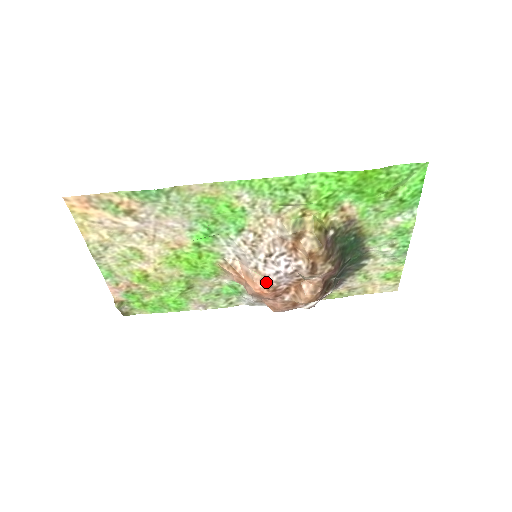
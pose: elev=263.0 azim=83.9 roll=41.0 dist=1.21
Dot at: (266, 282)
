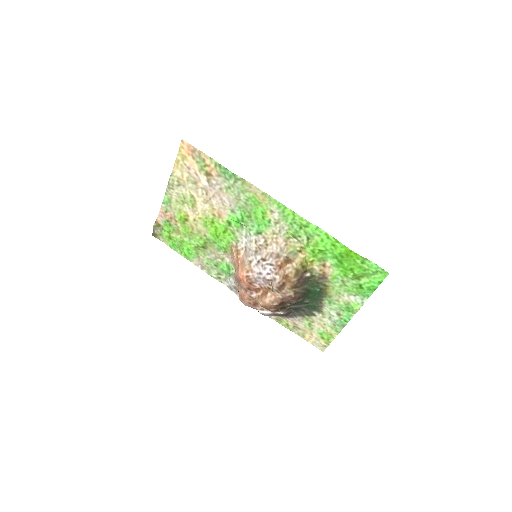
Dot at: (250, 274)
